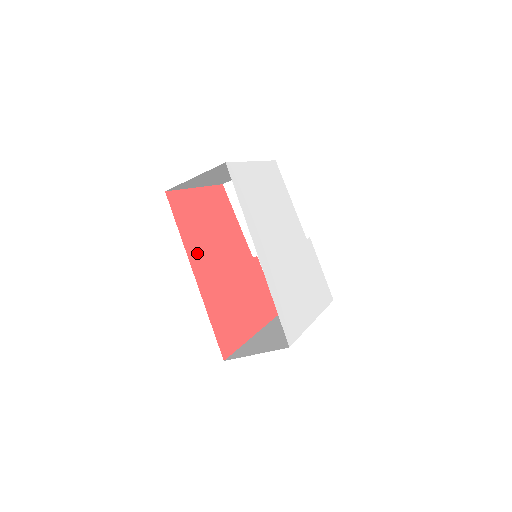
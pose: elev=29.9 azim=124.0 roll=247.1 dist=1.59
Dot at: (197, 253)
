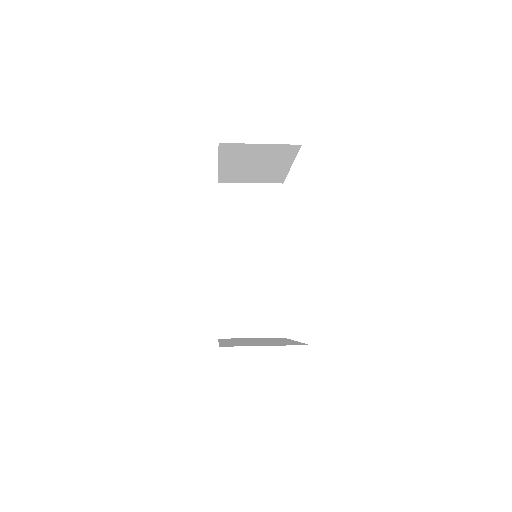
Dot at: occluded
